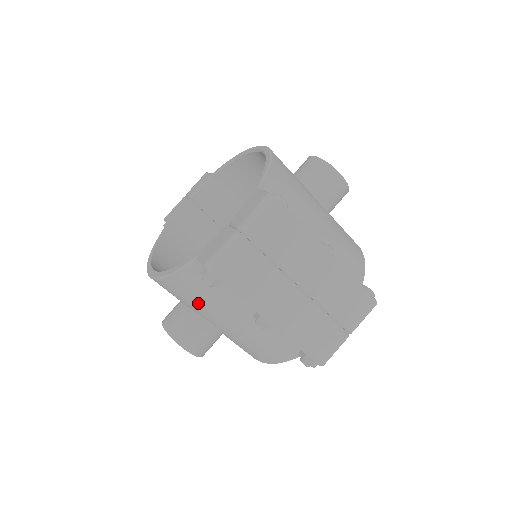
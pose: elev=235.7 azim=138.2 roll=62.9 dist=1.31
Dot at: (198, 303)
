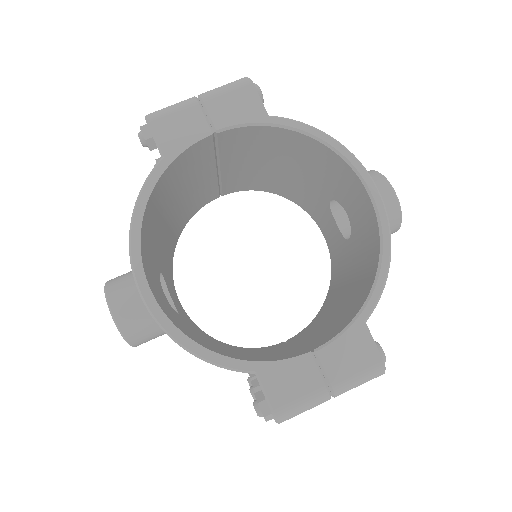
Dot at: occluded
